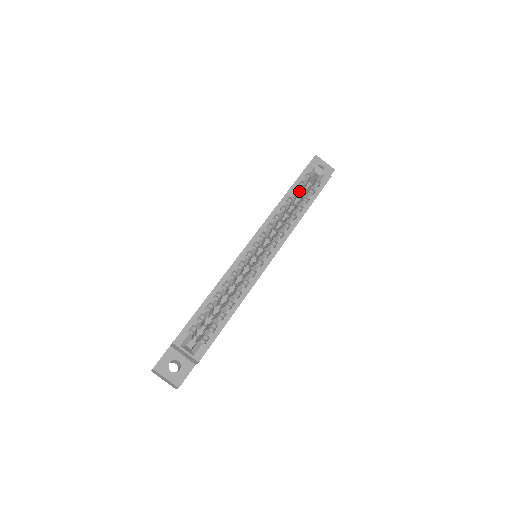
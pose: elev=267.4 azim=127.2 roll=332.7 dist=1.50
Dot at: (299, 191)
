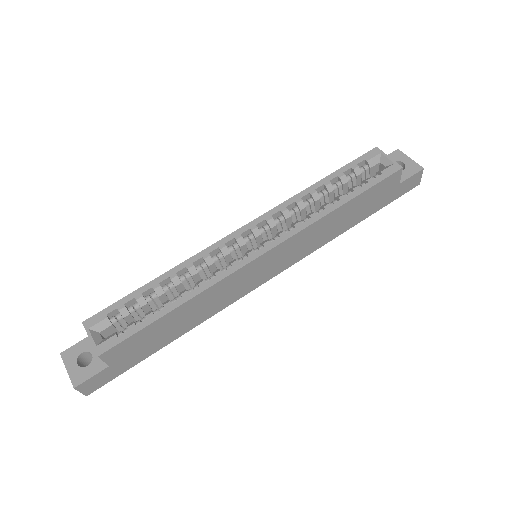
Dot at: (343, 181)
